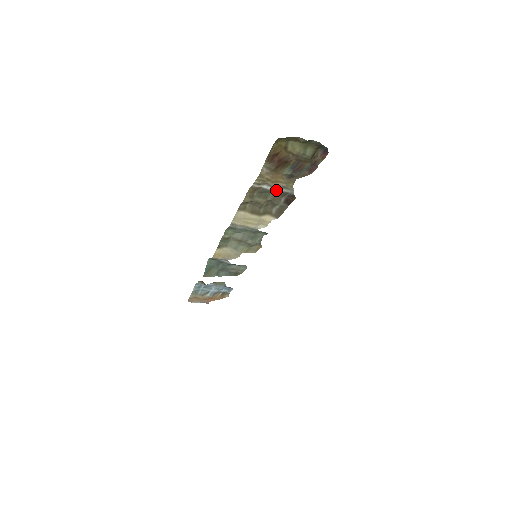
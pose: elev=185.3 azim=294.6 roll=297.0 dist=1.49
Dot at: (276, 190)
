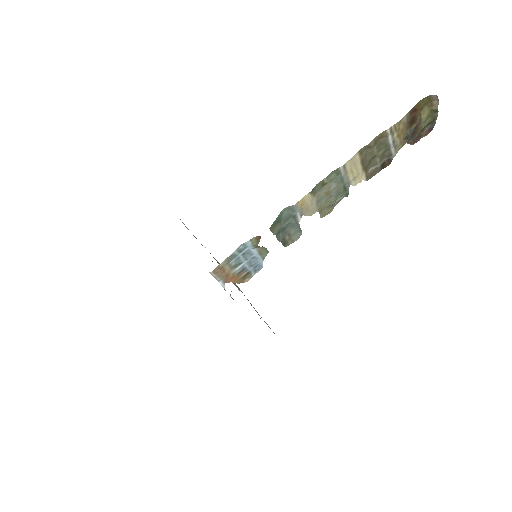
Dot at: (390, 147)
